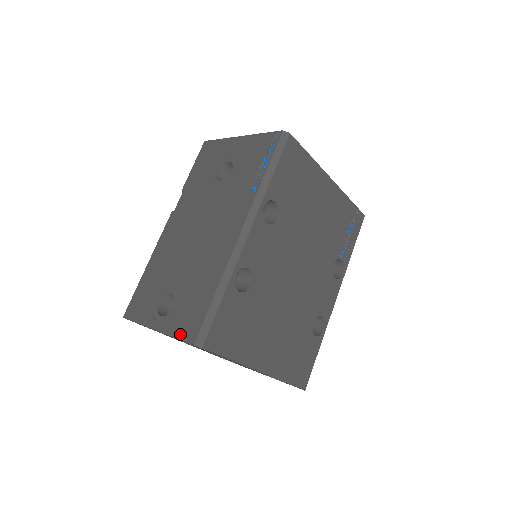
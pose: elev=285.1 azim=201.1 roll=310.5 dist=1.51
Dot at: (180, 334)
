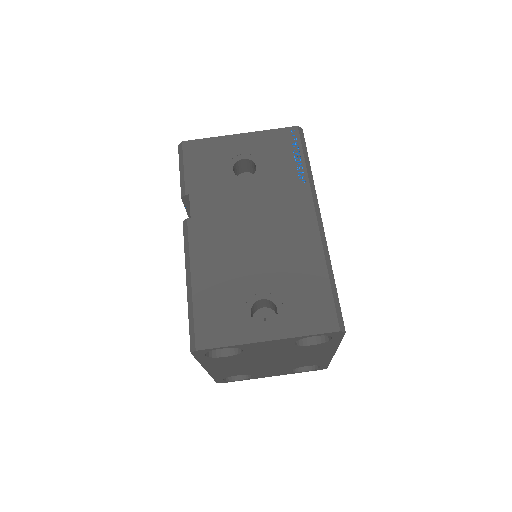
Dot at: (313, 330)
